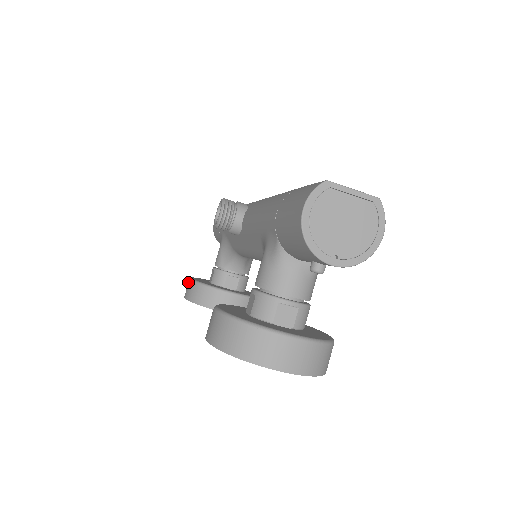
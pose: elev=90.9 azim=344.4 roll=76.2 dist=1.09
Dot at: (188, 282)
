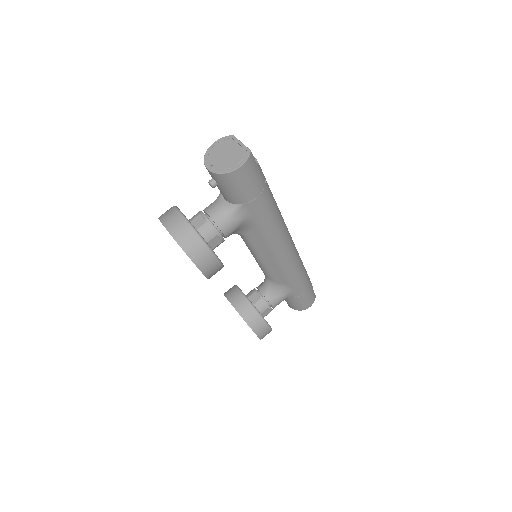
Dot at: occluded
